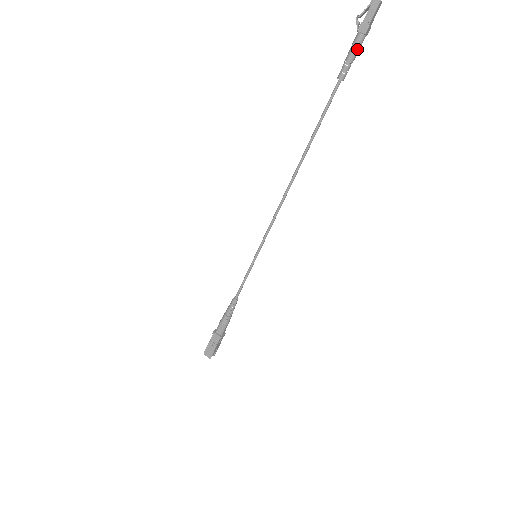
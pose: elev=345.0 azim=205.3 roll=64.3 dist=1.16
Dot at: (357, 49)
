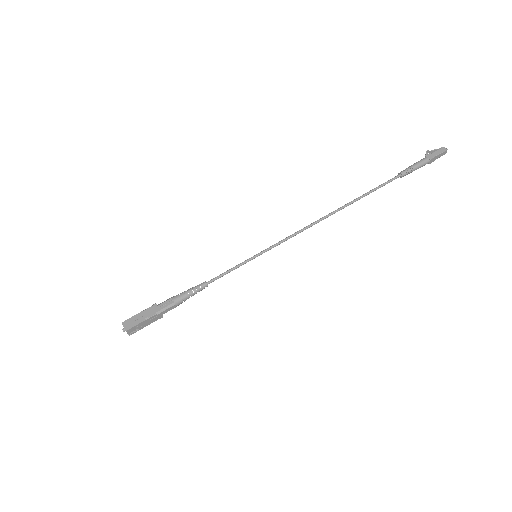
Dot at: (421, 164)
